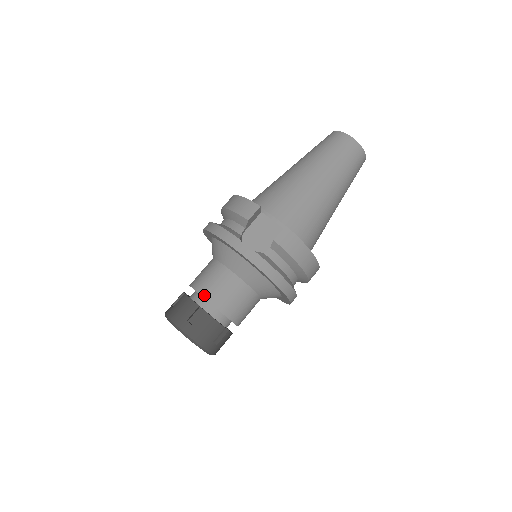
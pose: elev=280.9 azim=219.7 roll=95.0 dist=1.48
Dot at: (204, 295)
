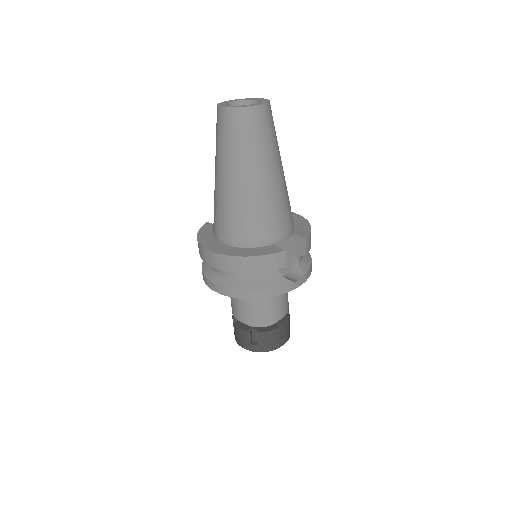
Dot at: (277, 320)
